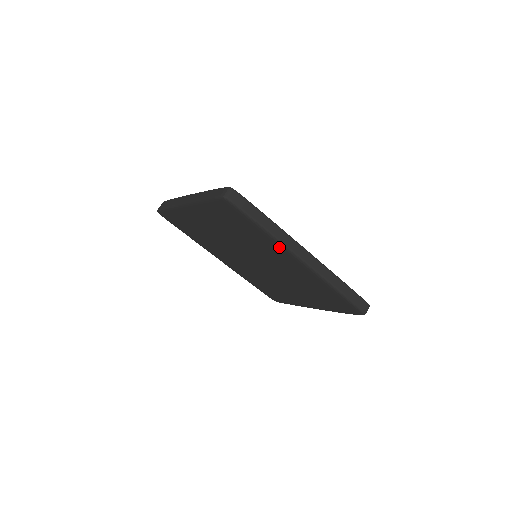
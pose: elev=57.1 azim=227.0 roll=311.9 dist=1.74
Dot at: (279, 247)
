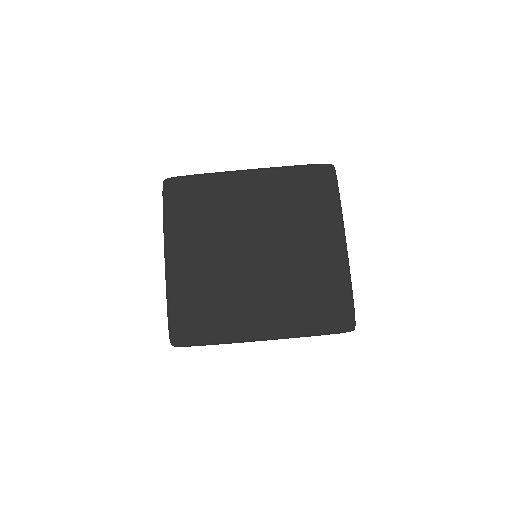
Dot at: (227, 178)
